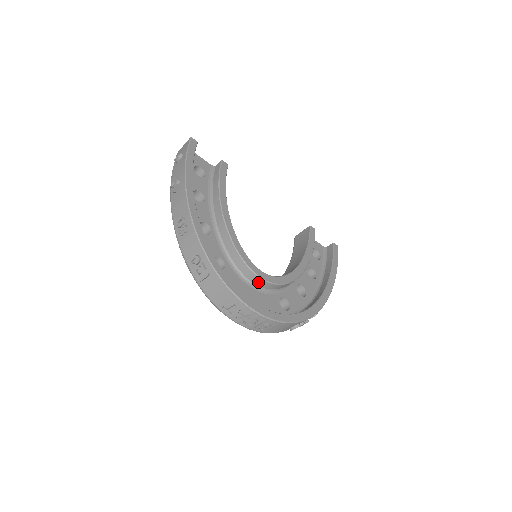
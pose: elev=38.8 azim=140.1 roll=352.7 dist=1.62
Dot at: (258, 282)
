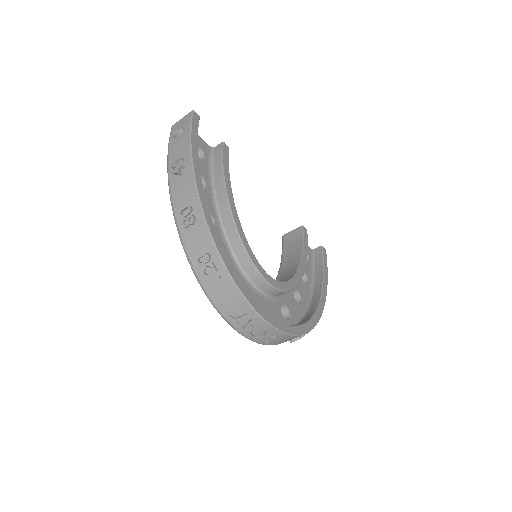
Dot at: (264, 287)
